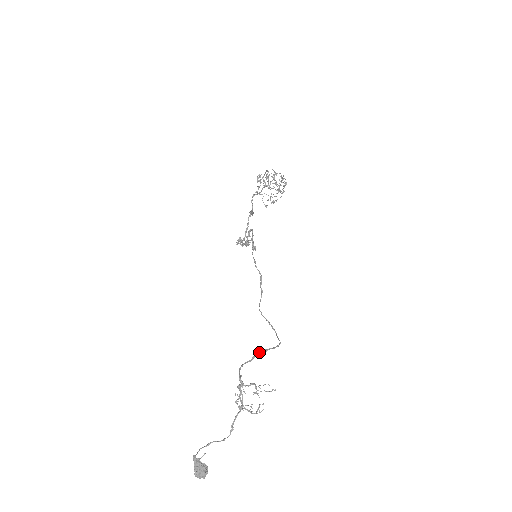
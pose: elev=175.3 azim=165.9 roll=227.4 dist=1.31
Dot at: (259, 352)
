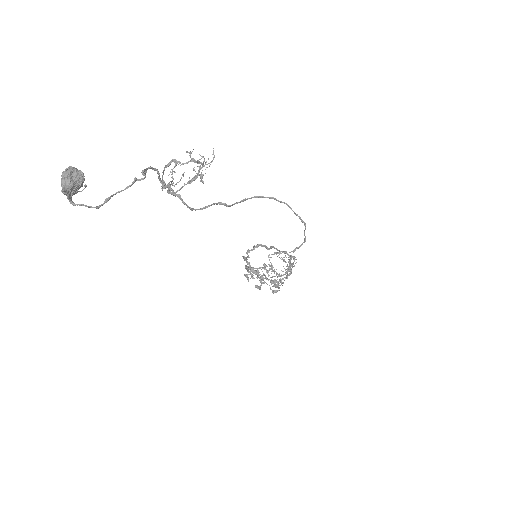
Dot at: occluded
